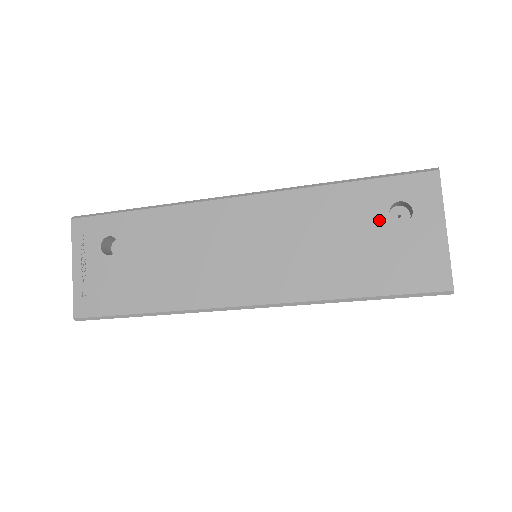
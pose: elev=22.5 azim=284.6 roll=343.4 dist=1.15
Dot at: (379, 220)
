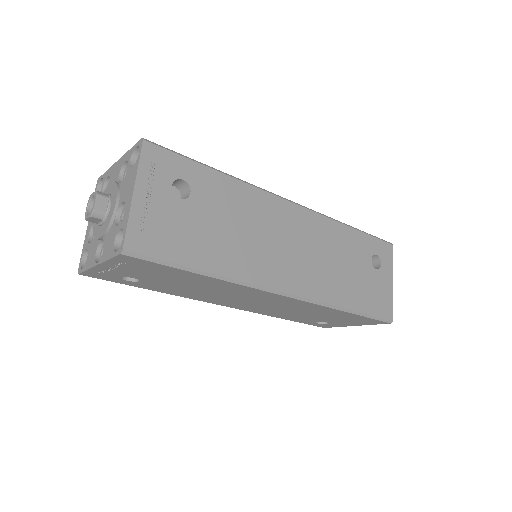
Dot at: (367, 262)
